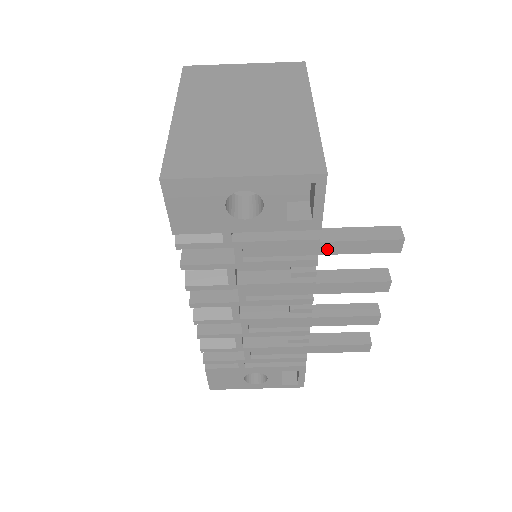
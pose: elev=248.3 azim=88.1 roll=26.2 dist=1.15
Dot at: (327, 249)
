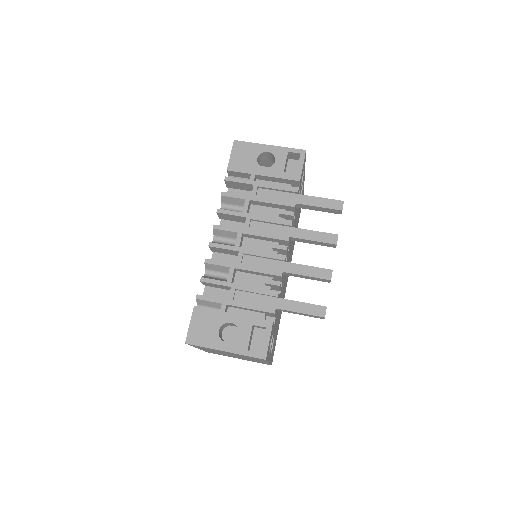
Dot at: (302, 200)
